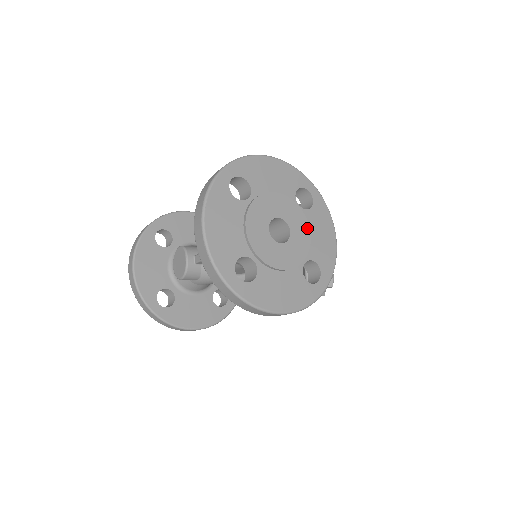
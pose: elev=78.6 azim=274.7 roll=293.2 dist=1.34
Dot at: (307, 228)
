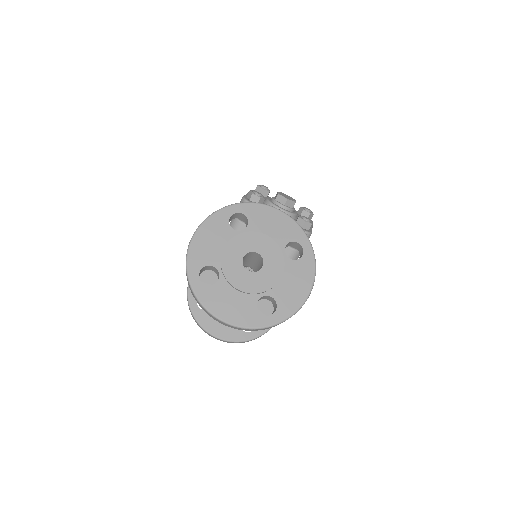
Dot at: (262, 236)
